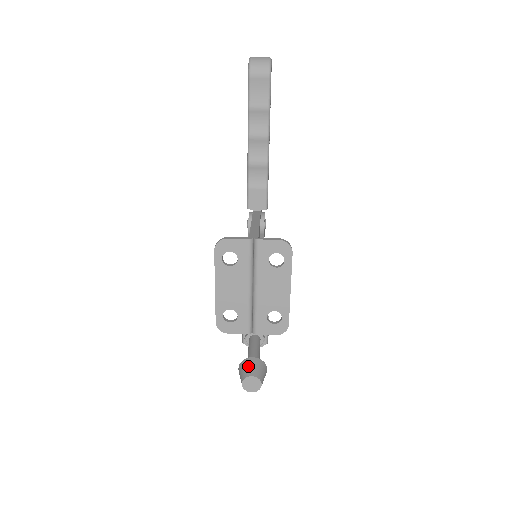
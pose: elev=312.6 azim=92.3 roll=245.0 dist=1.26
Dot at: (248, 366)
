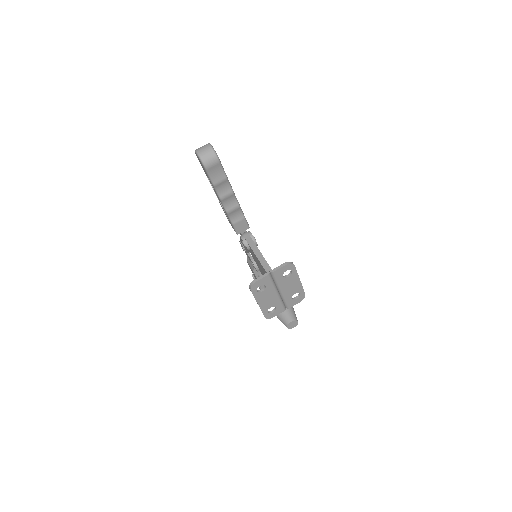
Dot at: (285, 316)
